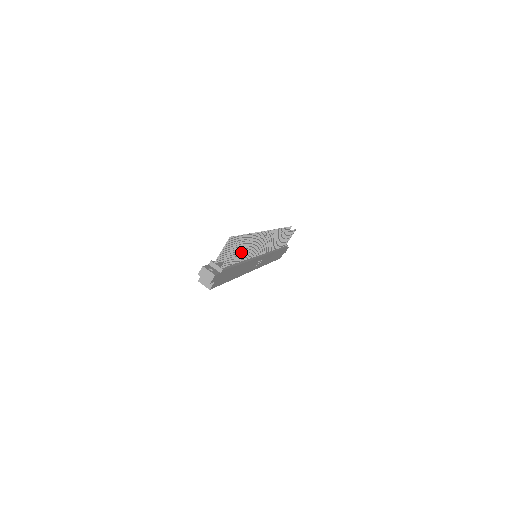
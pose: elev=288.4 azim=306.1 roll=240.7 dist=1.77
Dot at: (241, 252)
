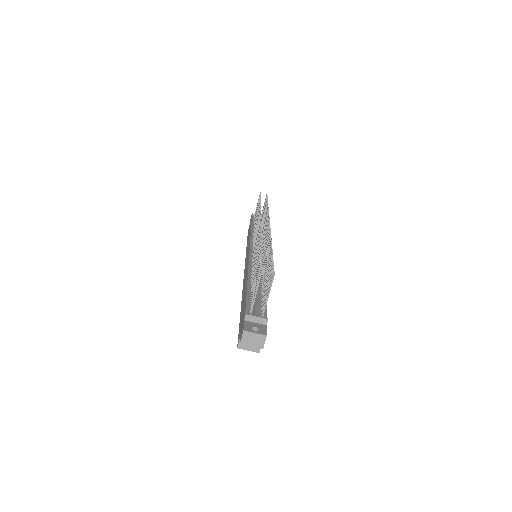
Dot at: (266, 275)
